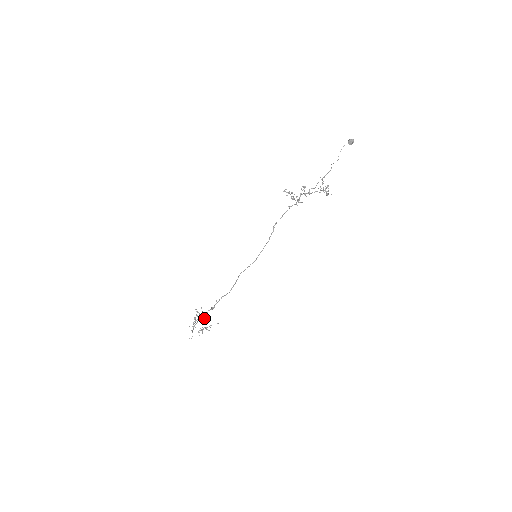
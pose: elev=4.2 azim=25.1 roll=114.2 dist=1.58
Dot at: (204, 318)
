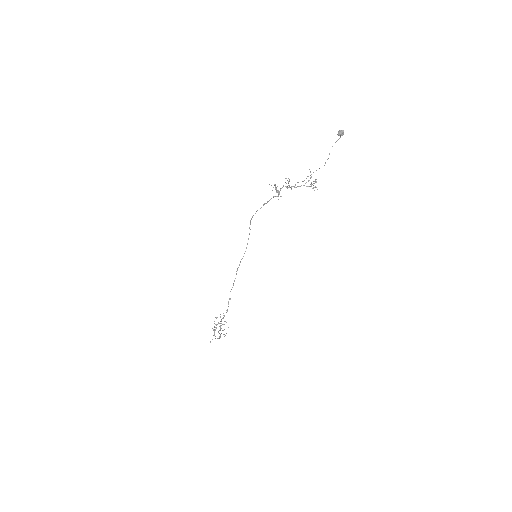
Dot at: occluded
